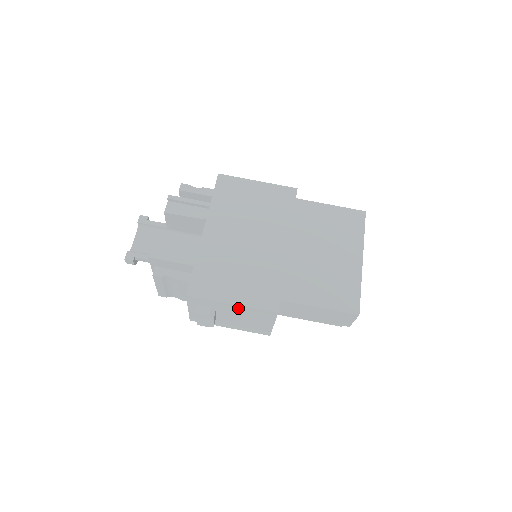
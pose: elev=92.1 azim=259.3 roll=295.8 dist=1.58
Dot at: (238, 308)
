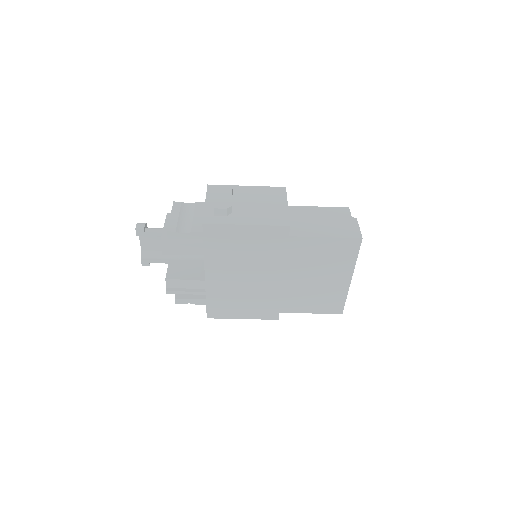
Dot at: occluded
